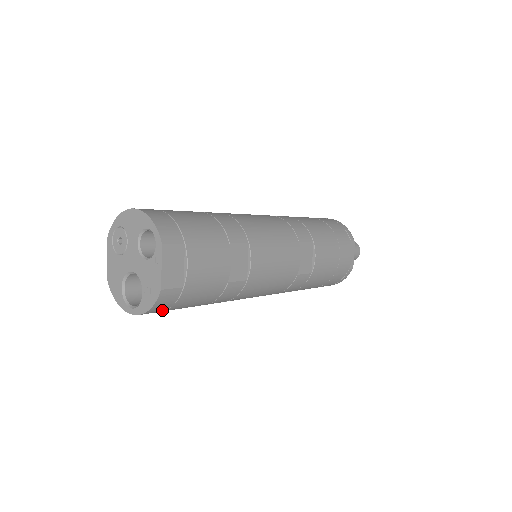
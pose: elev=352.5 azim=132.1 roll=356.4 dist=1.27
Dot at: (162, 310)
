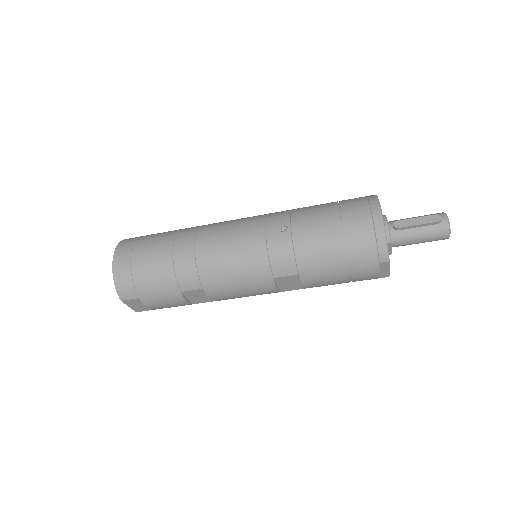
Dot at: occluded
